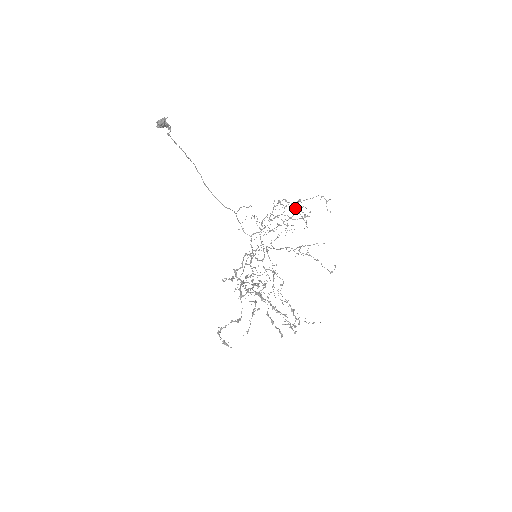
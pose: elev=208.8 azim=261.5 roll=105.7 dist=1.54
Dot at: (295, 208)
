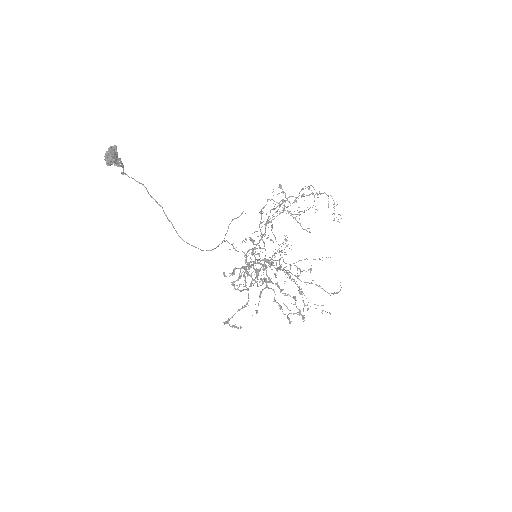
Dot at: (295, 219)
